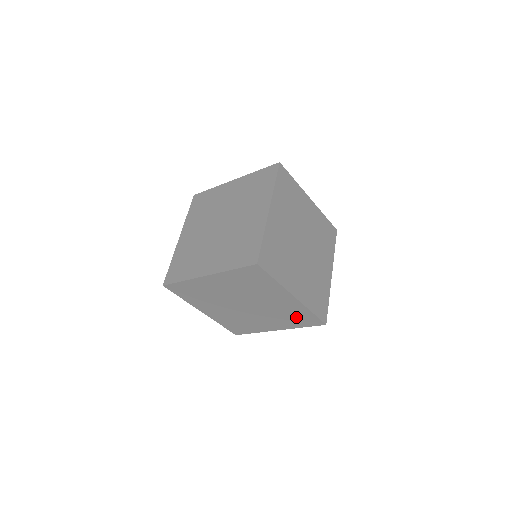
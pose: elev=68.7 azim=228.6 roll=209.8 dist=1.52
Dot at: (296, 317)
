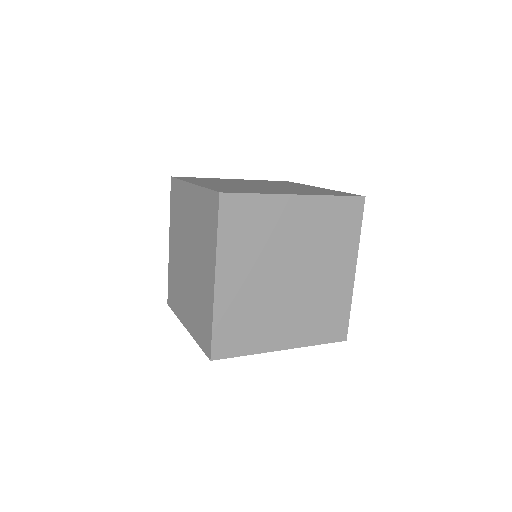
Dot at: occluded
